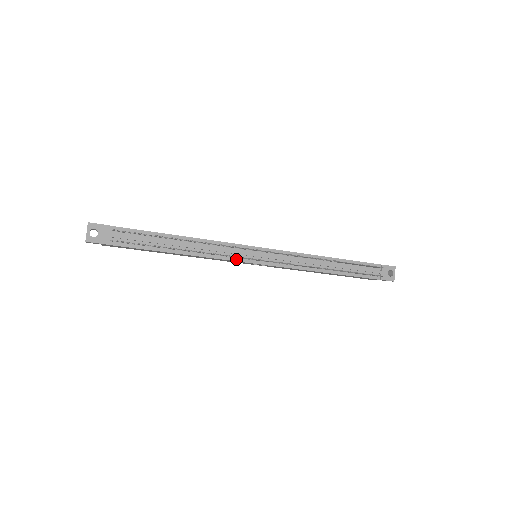
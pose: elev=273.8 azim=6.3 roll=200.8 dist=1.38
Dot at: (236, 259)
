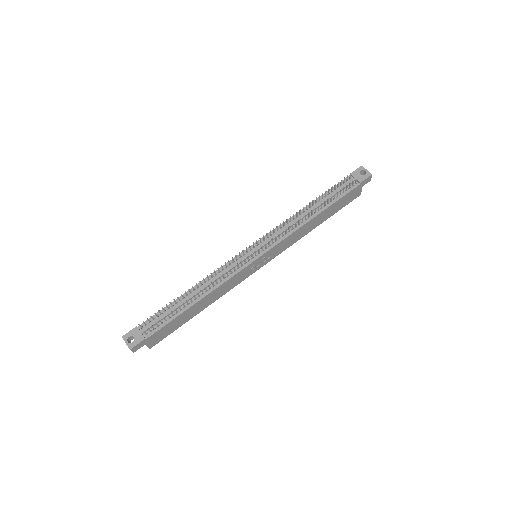
Dot at: (240, 269)
